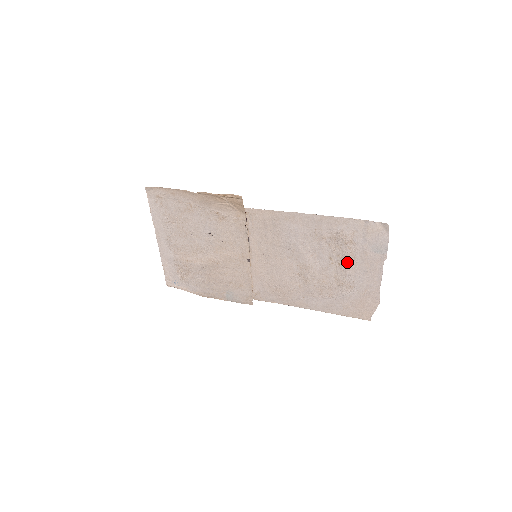
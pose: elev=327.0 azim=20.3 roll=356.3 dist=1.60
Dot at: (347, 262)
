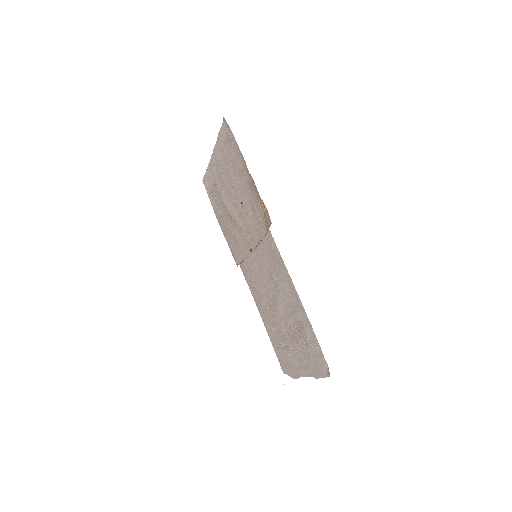
Dot at: (296, 343)
